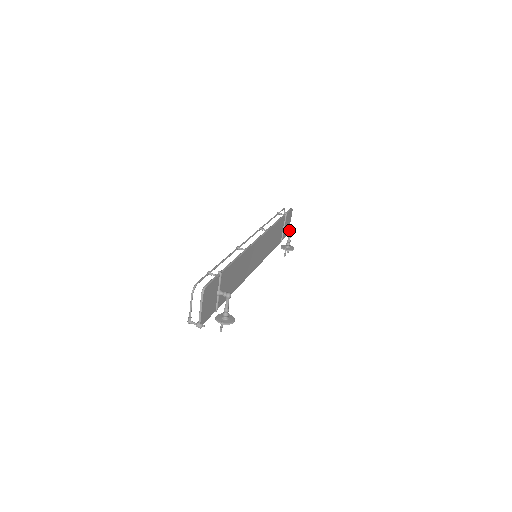
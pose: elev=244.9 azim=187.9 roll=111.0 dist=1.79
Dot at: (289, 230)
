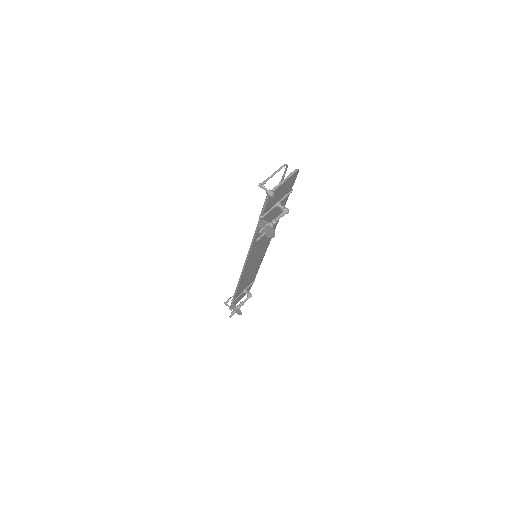
Dot at: (250, 294)
